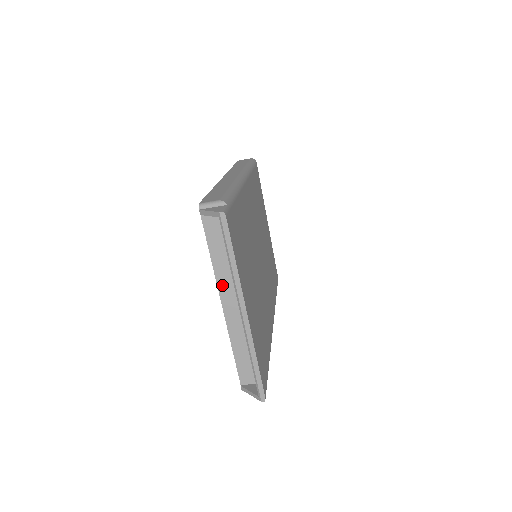
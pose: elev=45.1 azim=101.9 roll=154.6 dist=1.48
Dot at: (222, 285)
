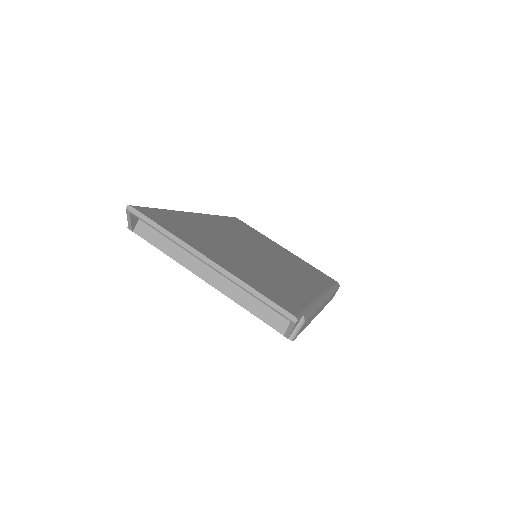
Dot at: (190, 265)
